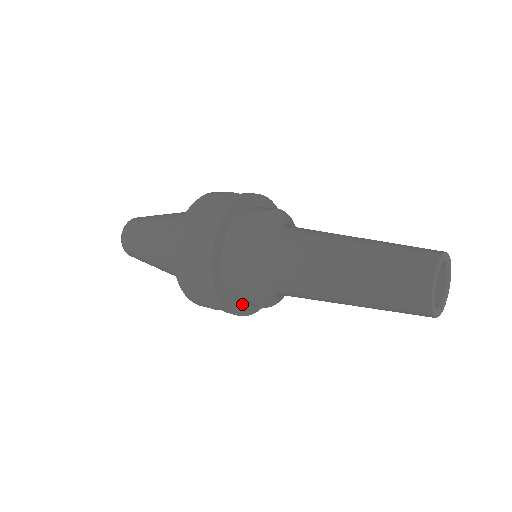
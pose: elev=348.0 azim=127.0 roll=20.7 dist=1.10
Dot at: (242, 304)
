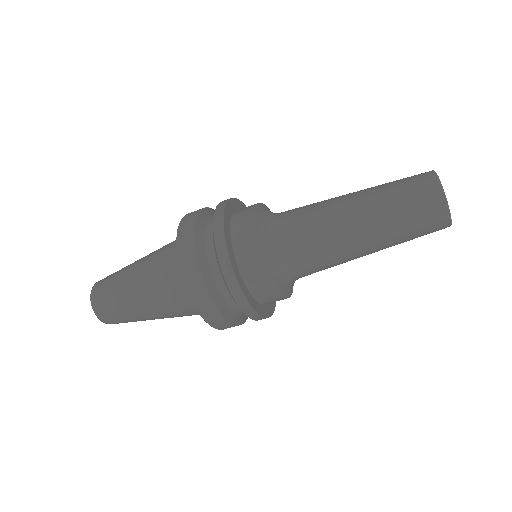
Dot at: (258, 304)
